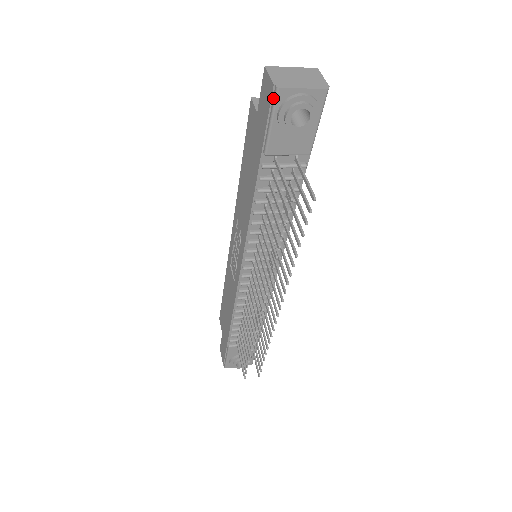
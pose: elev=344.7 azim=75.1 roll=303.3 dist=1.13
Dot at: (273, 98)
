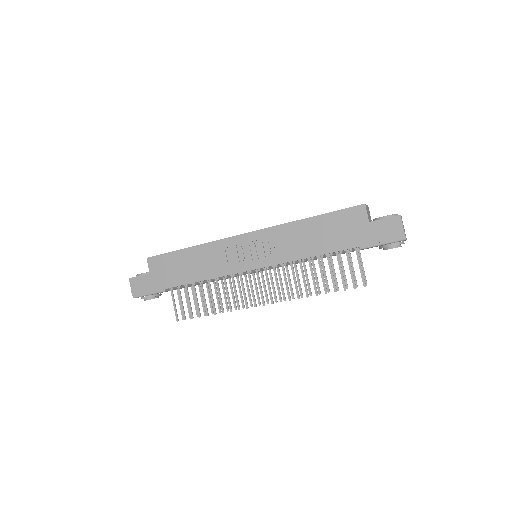
Dot at: (398, 239)
